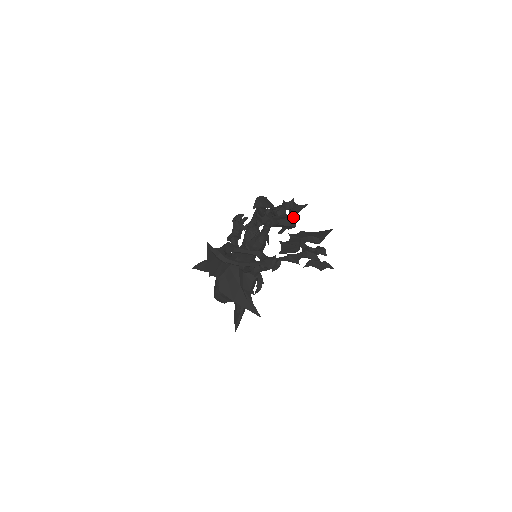
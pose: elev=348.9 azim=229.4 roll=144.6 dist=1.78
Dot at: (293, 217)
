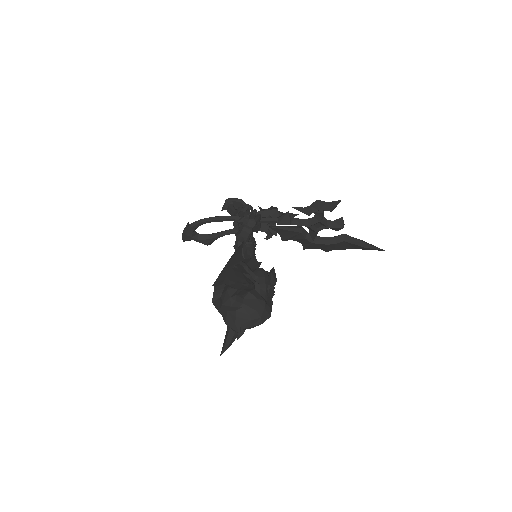
Dot at: occluded
